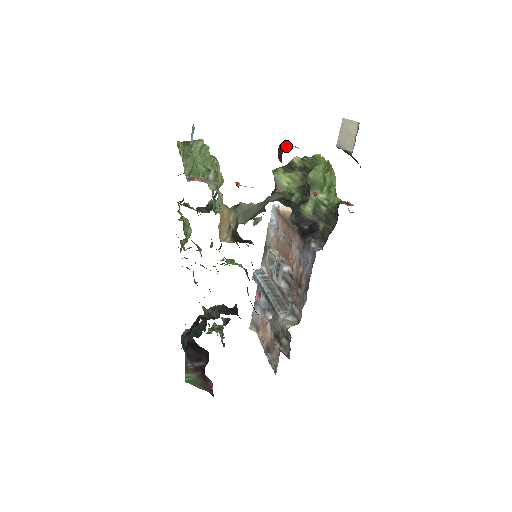
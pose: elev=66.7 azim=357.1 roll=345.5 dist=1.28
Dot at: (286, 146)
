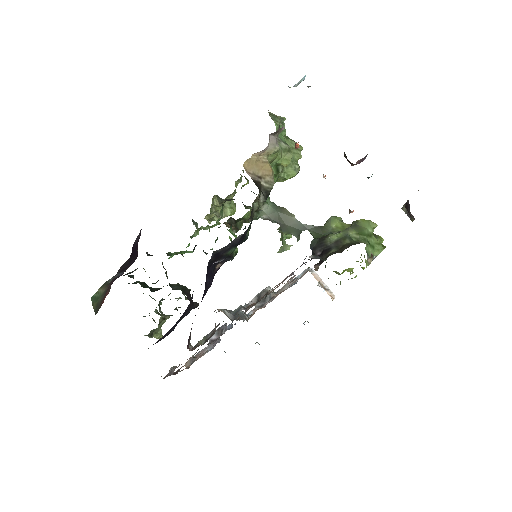
Dot at: occluded
